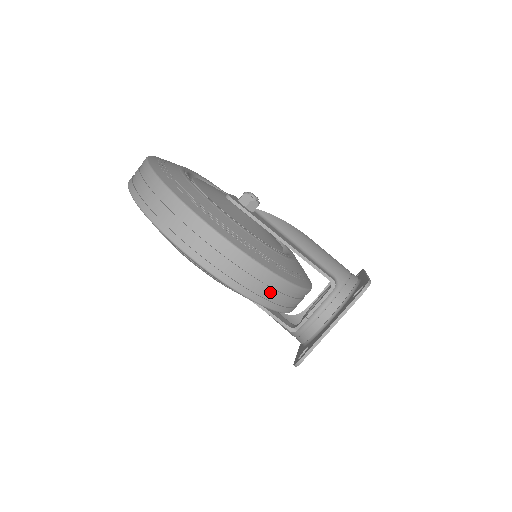
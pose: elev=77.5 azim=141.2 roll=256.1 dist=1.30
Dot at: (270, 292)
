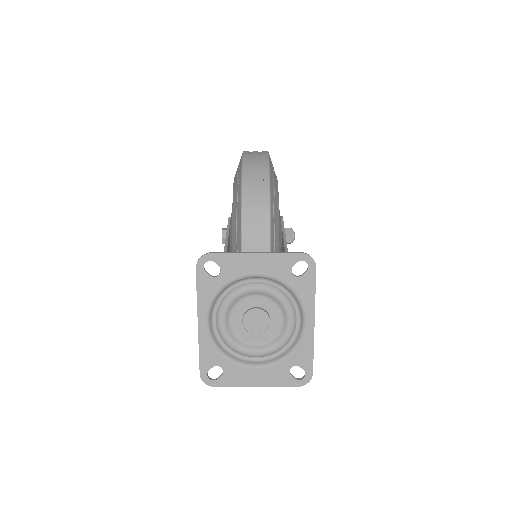
Dot at: (255, 185)
